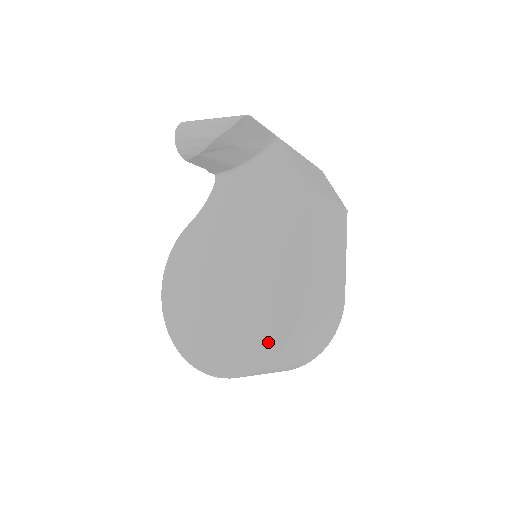
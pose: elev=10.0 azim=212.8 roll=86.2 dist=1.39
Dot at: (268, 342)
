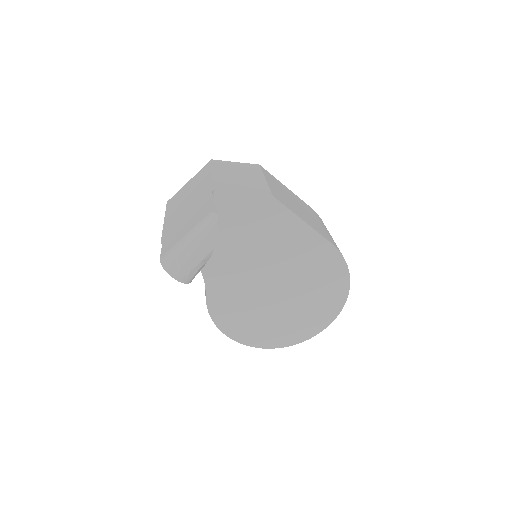
Dot at: (338, 285)
